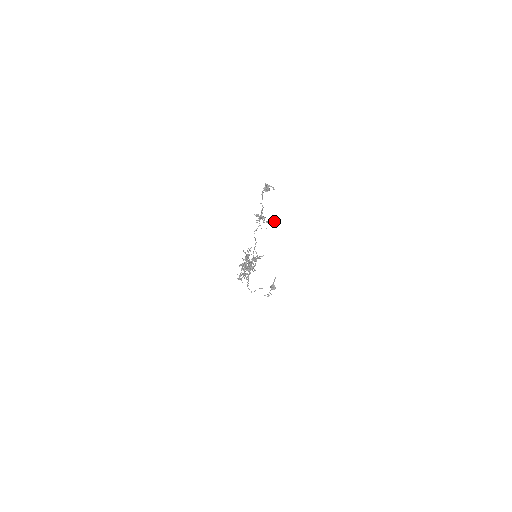
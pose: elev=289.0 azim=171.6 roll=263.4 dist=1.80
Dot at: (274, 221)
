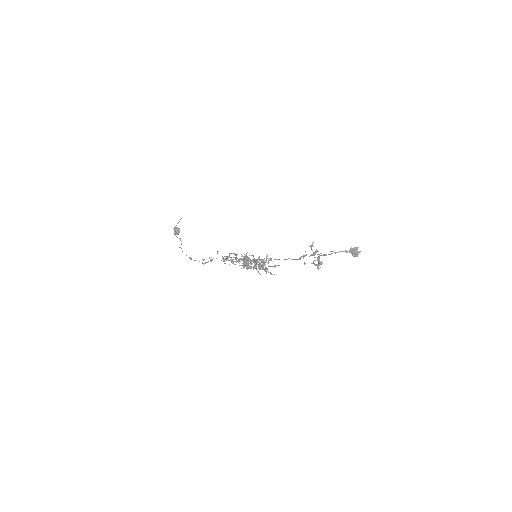
Dot at: occluded
